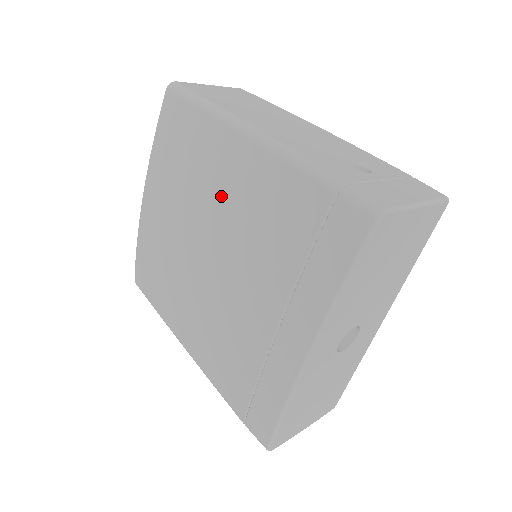
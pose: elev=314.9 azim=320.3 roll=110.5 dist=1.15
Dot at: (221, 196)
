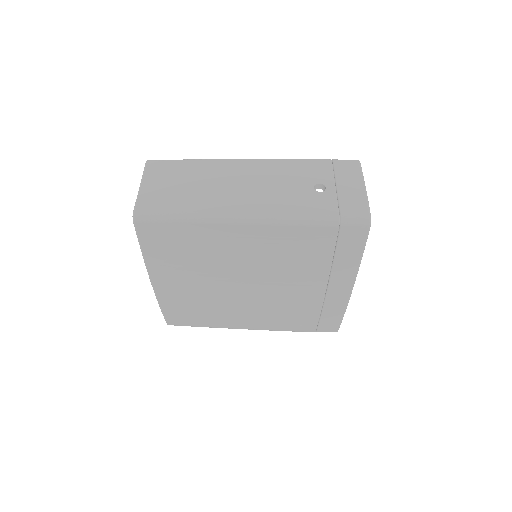
Dot at: (243, 258)
